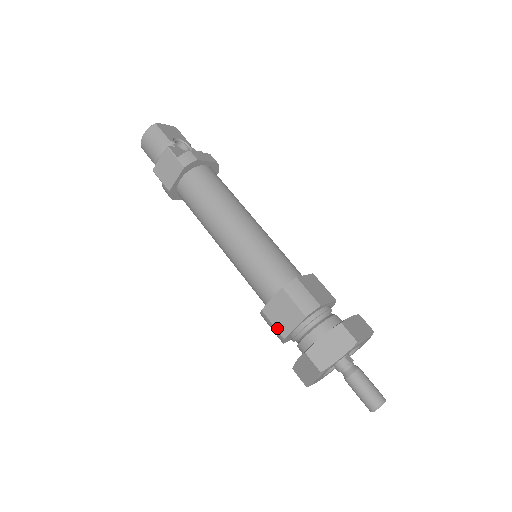
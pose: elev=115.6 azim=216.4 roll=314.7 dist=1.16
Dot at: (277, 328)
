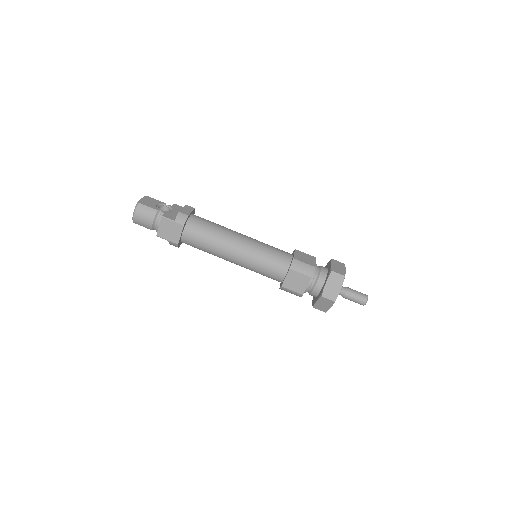
Dot at: (296, 291)
